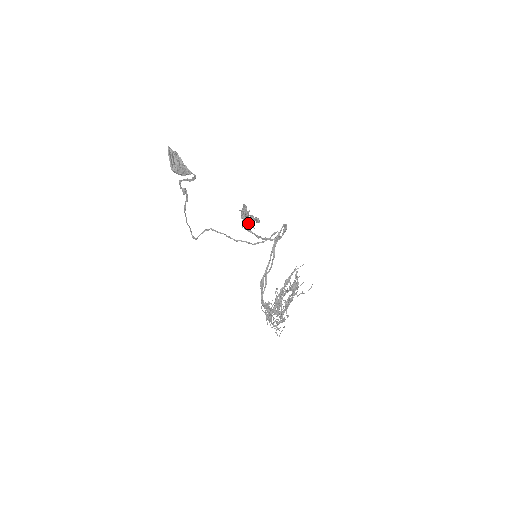
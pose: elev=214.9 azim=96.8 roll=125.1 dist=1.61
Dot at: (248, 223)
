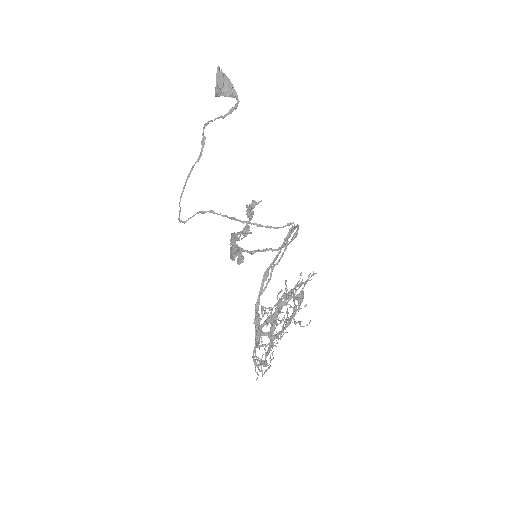
Dot at: (248, 228)
